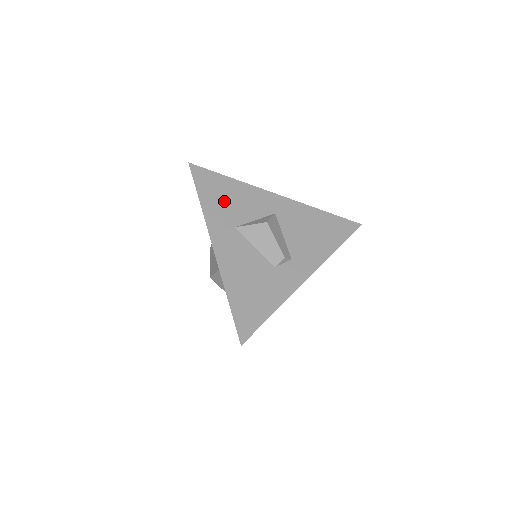
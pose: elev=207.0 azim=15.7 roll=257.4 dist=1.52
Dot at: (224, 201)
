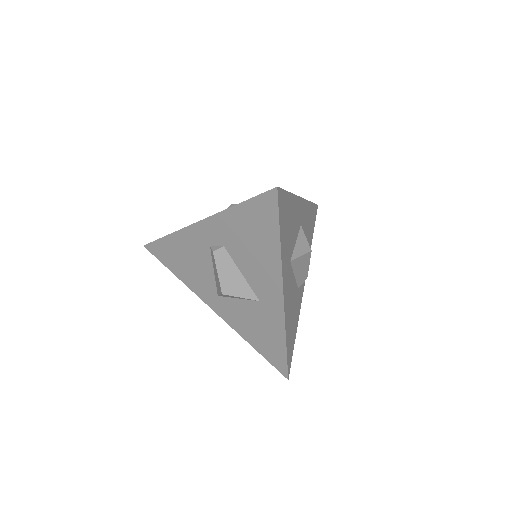
Dot at: (288, 232)
